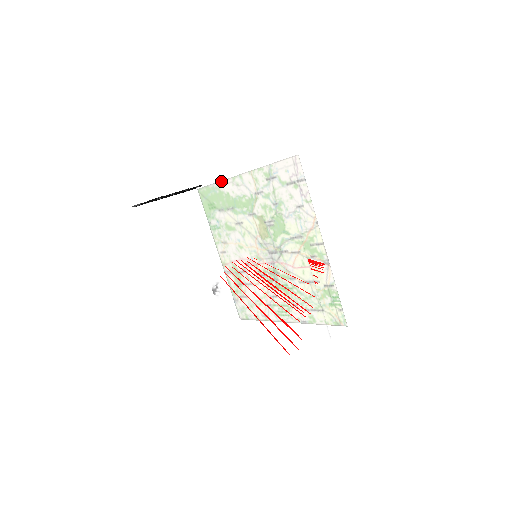
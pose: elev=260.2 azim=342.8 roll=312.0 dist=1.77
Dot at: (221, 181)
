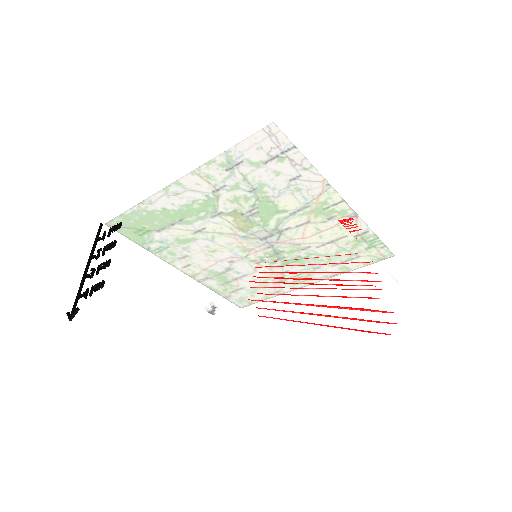
Dot at: (170, 211)
